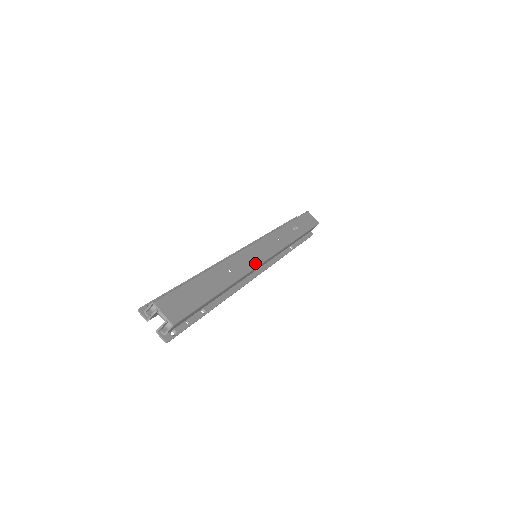
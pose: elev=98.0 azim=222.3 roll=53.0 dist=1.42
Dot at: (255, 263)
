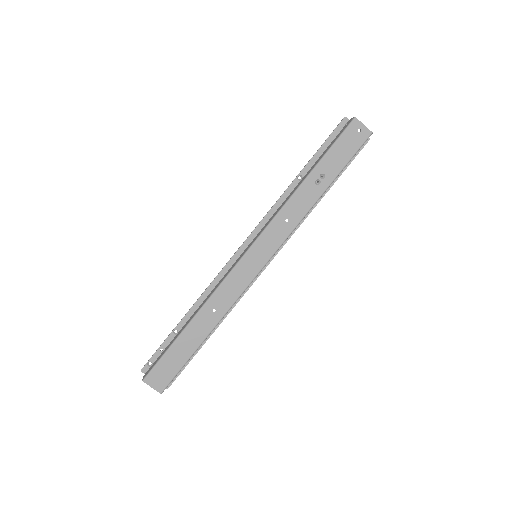
Dot at: (246, 283)
